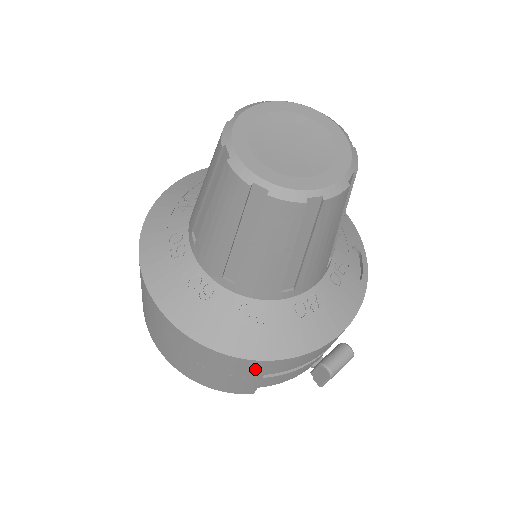
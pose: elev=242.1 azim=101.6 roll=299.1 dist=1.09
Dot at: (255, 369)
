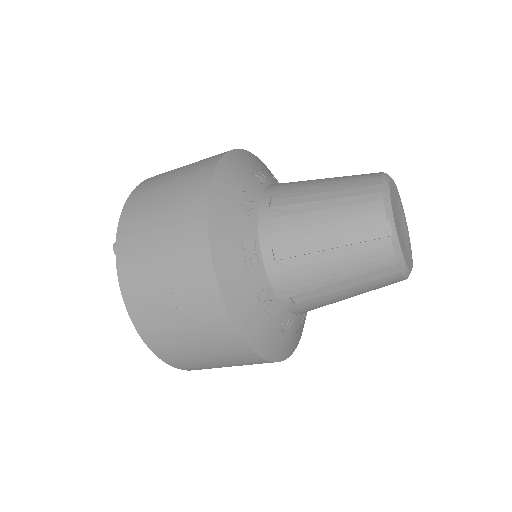
Dot at: occluded
